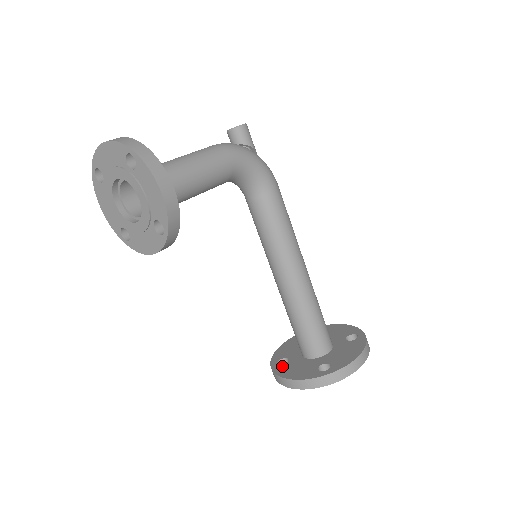
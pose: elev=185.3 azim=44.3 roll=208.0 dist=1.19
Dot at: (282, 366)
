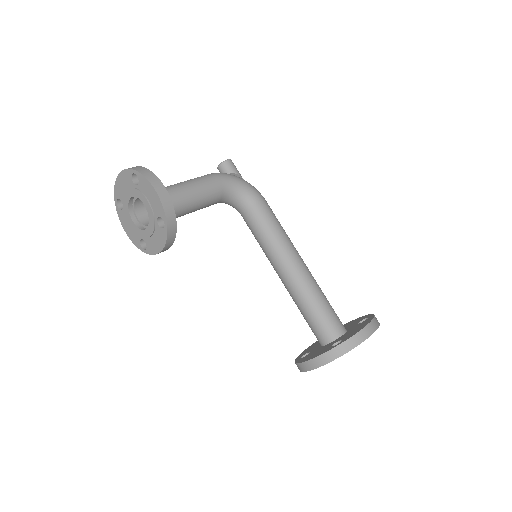
Dot at: (303, 357)
